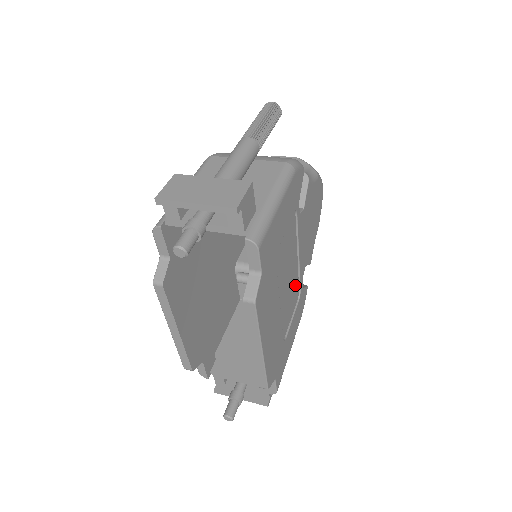
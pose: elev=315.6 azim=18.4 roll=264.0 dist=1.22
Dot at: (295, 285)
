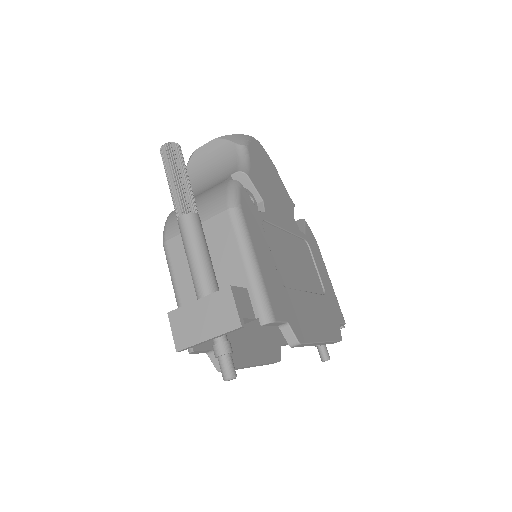
Dot at: (300, 247)
